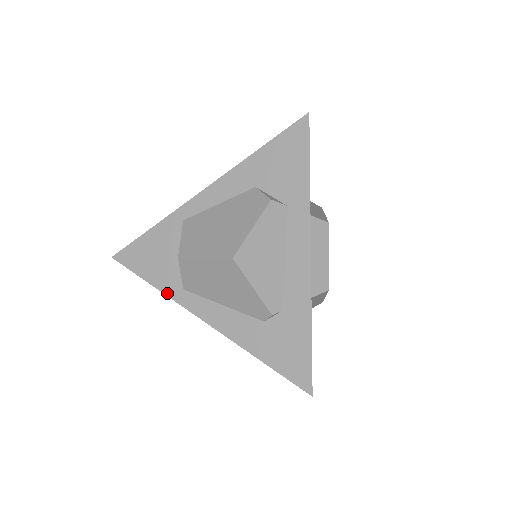
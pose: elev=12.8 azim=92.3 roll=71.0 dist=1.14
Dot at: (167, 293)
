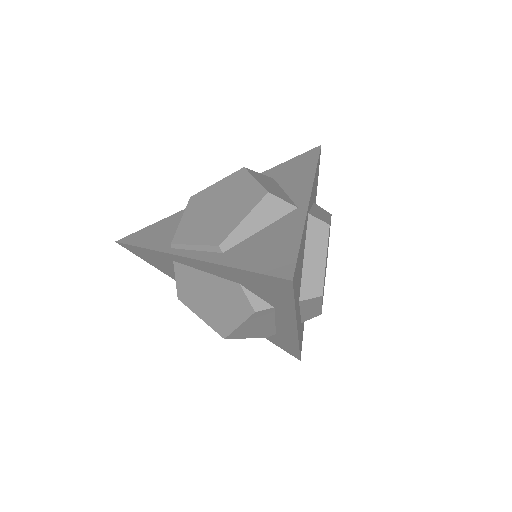
Dot at: occluded
